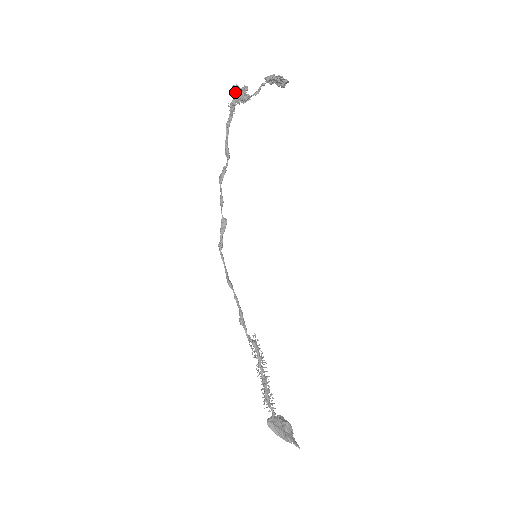
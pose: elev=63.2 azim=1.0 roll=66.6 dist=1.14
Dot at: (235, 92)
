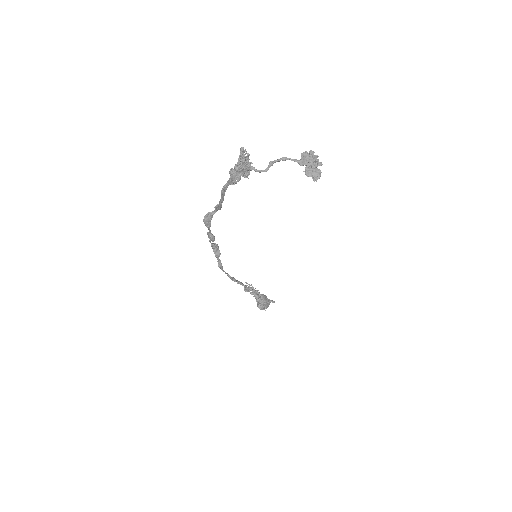
Dot at: (243, 171)
